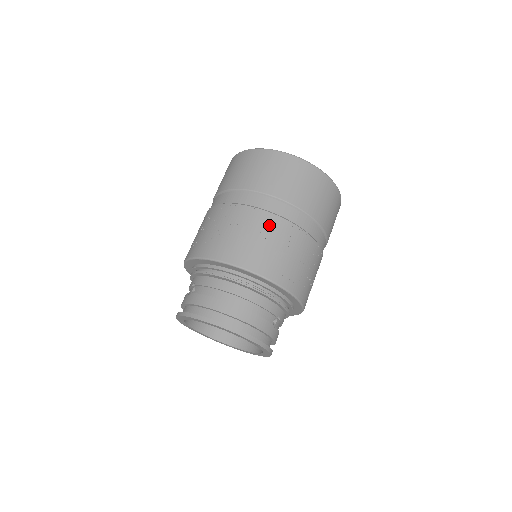
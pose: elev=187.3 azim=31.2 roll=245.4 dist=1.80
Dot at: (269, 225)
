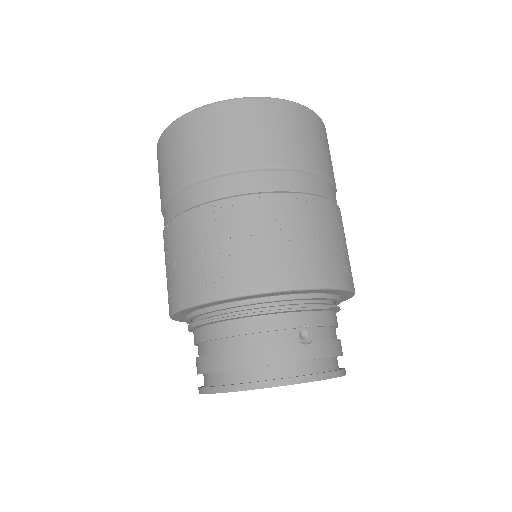
Dot at: (201, 224)
